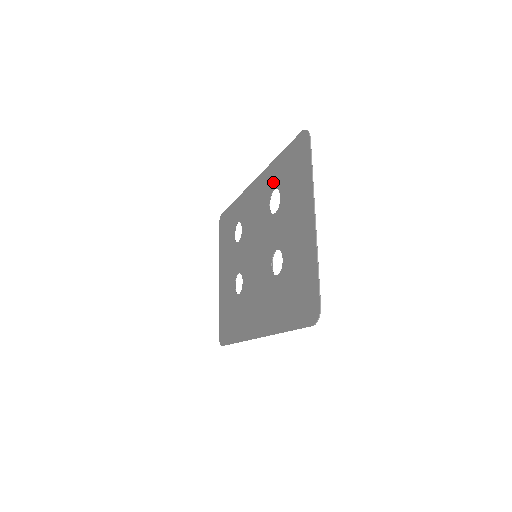
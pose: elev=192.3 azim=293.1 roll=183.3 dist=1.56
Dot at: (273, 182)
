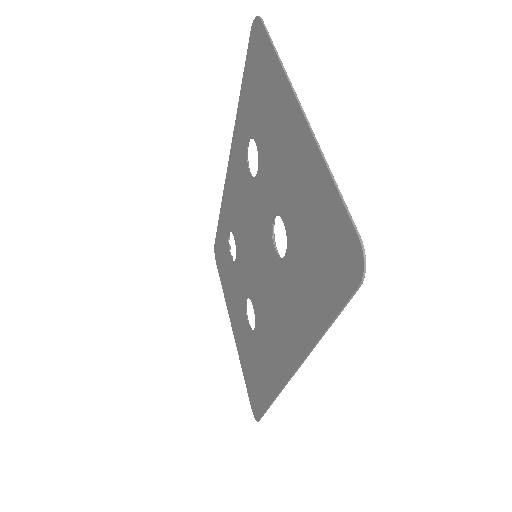
Dot at: (244, 136)
